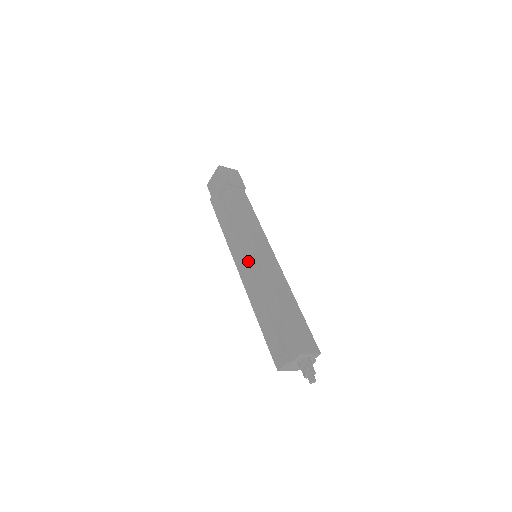
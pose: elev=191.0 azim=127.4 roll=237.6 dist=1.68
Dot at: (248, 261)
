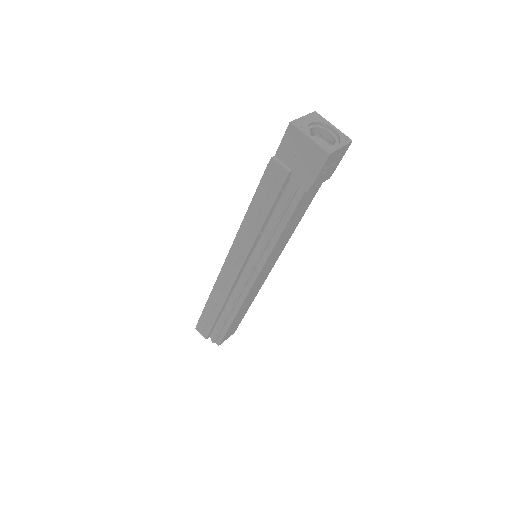
Dot at: (241, 272)
